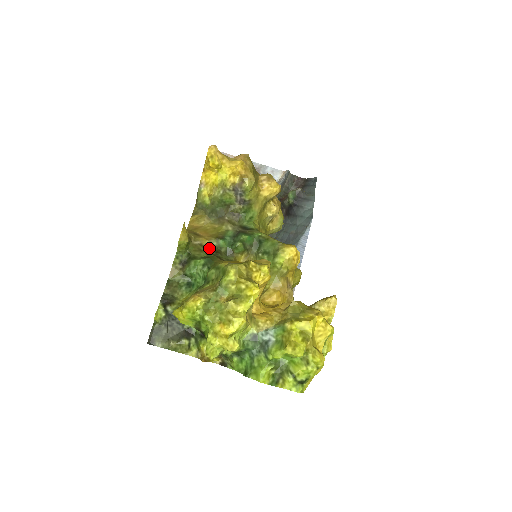
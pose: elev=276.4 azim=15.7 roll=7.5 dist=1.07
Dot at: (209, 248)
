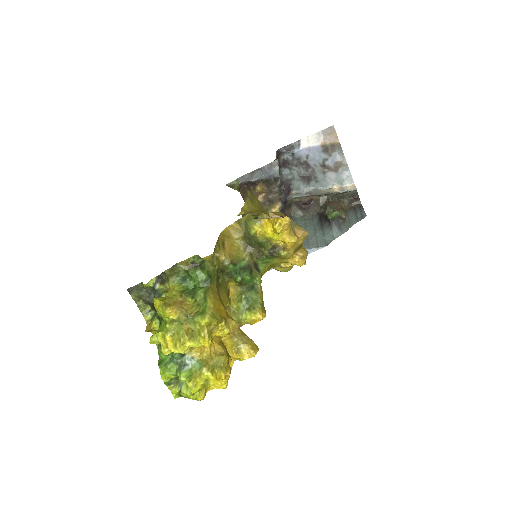
Dot at: (220, 264)
